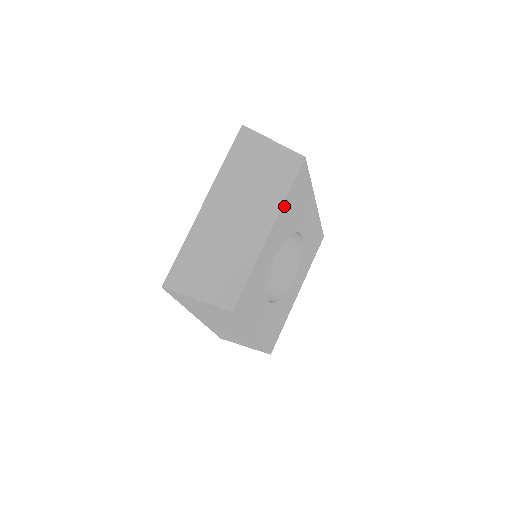
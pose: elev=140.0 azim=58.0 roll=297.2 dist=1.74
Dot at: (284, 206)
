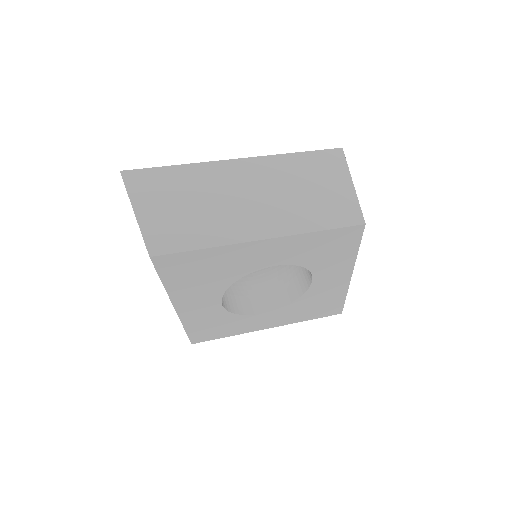
Dot at: (172, 290)
